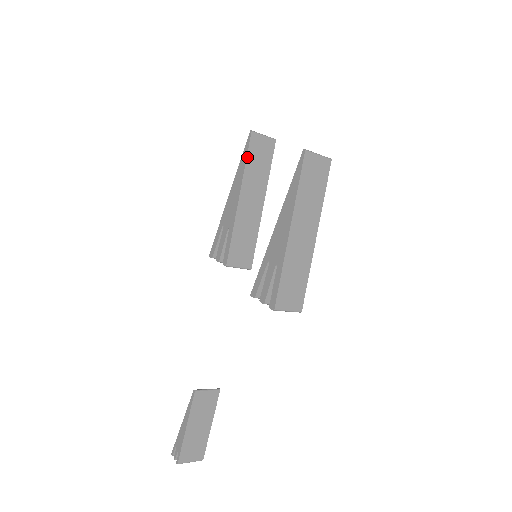
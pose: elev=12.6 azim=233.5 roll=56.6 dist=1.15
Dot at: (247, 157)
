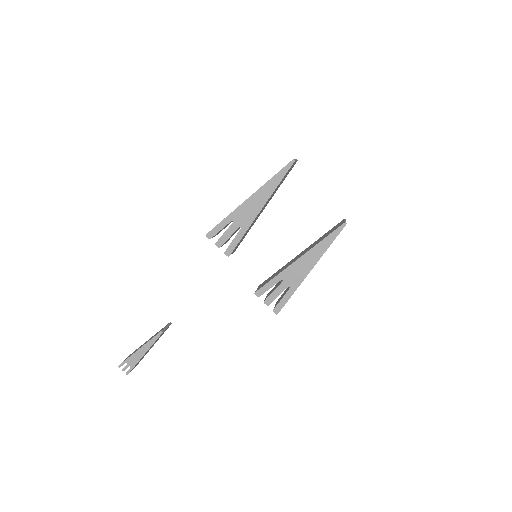
Dot at: occluded
